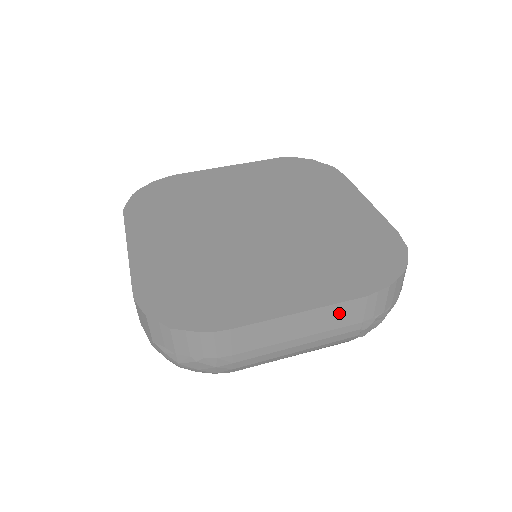
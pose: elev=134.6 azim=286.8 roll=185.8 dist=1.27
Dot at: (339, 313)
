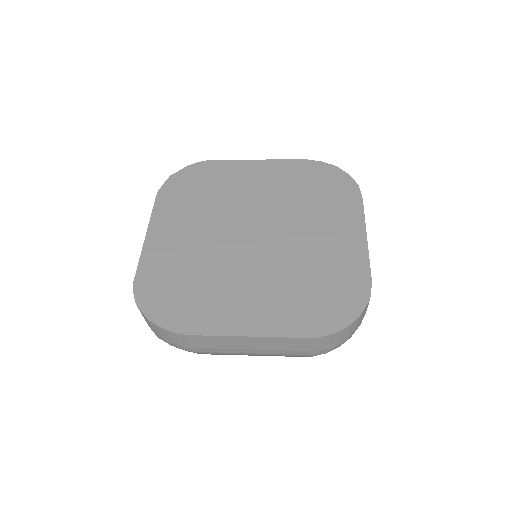
Dot at: (281, 342)
